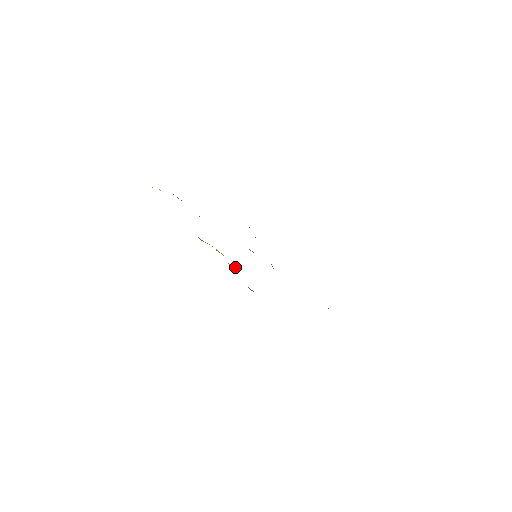
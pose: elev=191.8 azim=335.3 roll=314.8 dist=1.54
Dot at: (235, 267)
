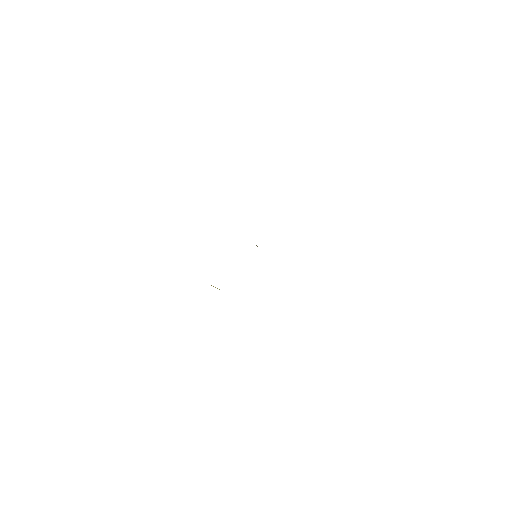
Dot at: occluded
